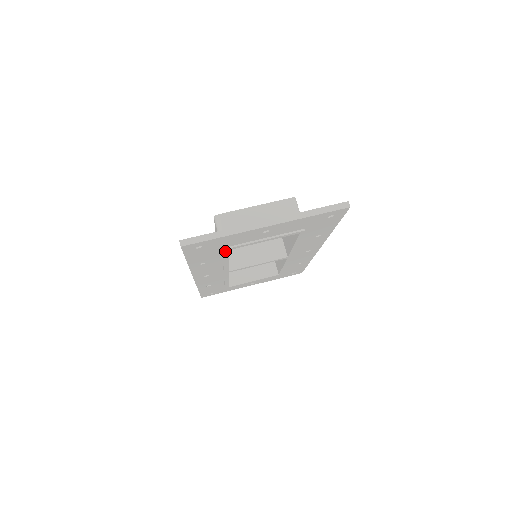
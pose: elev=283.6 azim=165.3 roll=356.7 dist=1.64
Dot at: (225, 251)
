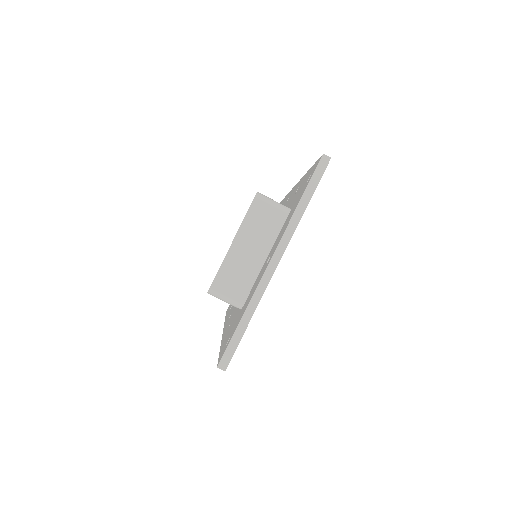
Dot at: occluded
